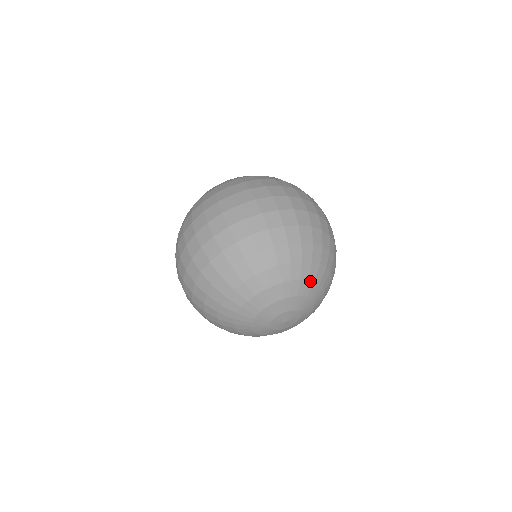
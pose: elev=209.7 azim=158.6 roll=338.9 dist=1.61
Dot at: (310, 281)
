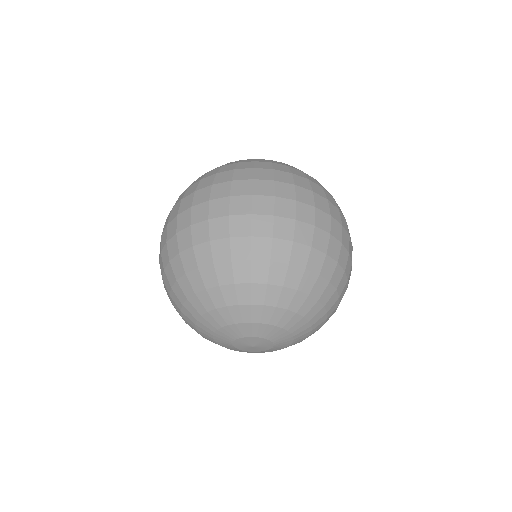
Dot at: (289, 312)
